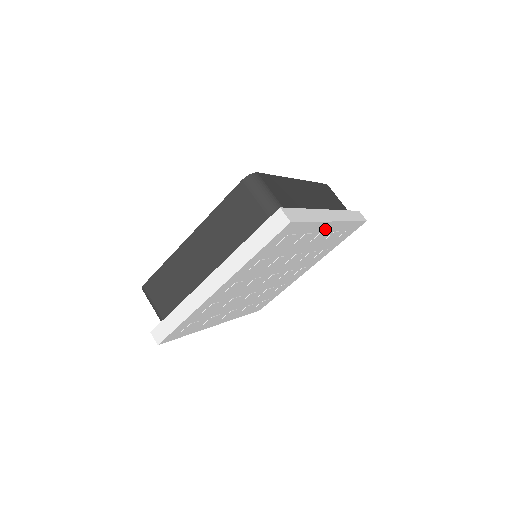
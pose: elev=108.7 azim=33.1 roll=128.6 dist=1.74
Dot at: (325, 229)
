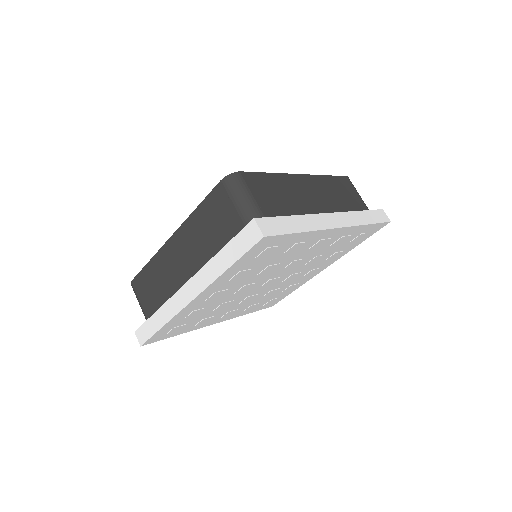
Dot at: (326, 236)
